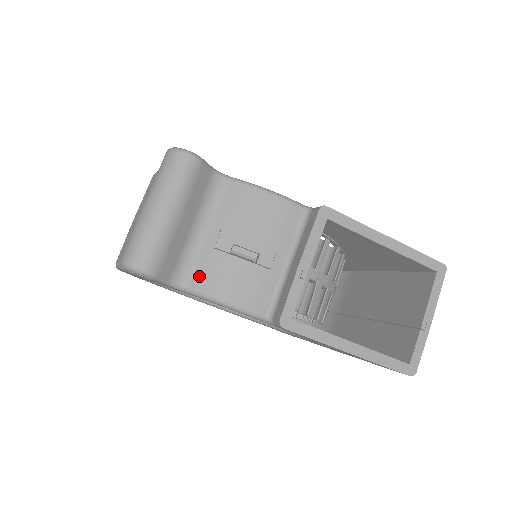
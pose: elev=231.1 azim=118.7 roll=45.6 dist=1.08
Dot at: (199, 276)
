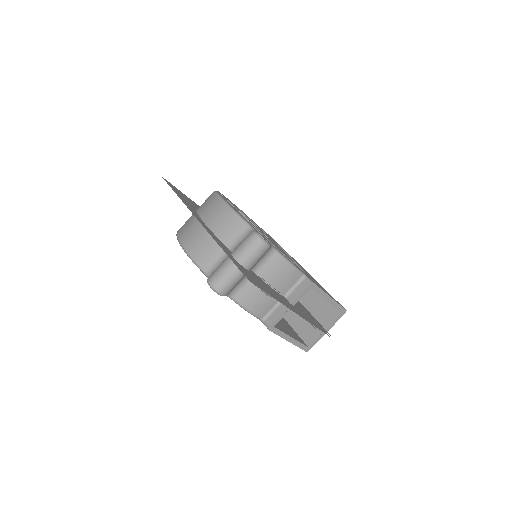
Dot at: (241, 295)
